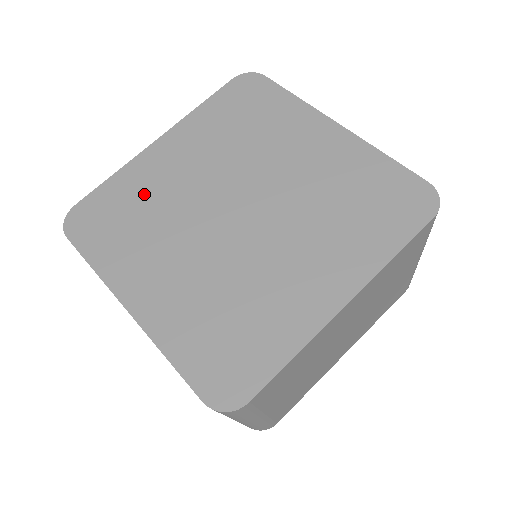
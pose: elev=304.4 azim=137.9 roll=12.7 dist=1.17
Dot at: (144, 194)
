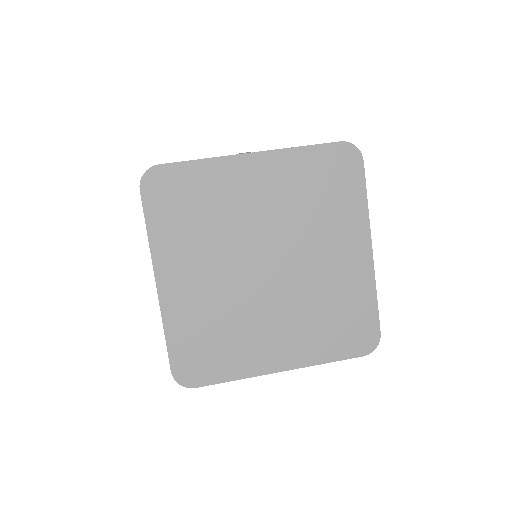
Dot at: (202, 319)
